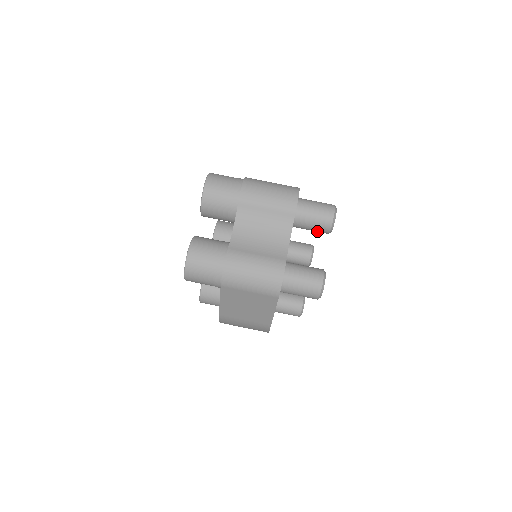
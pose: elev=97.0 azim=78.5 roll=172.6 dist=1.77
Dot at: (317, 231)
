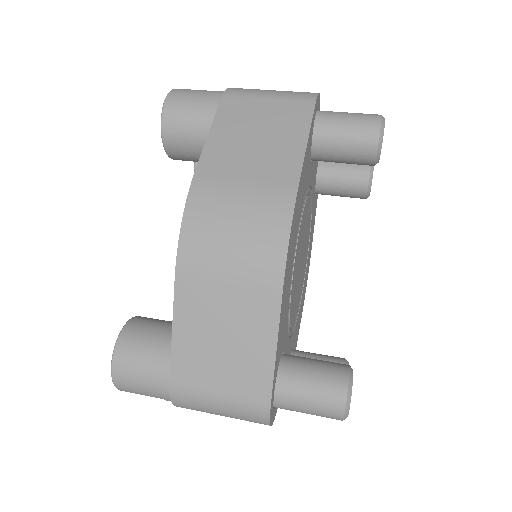
Dot at: (353, 173)
